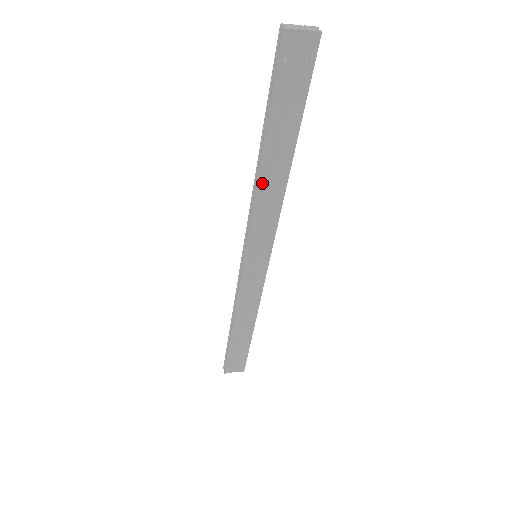
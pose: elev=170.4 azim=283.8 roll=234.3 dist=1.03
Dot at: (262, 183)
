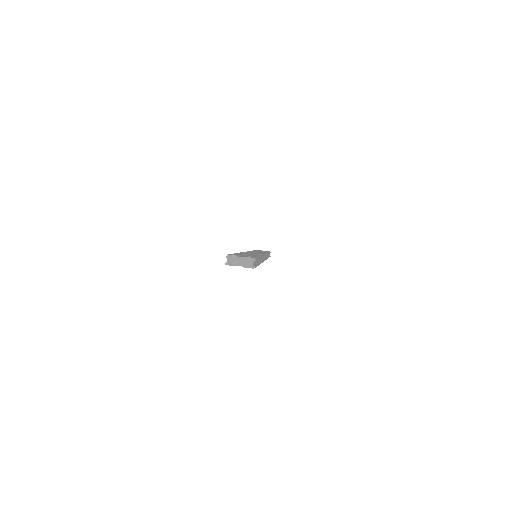
Dot at: occluded
